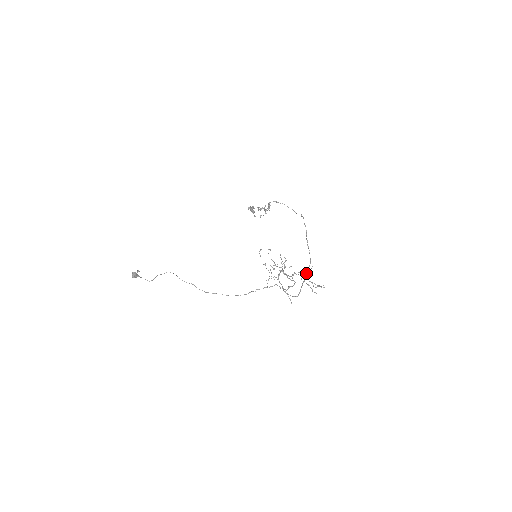
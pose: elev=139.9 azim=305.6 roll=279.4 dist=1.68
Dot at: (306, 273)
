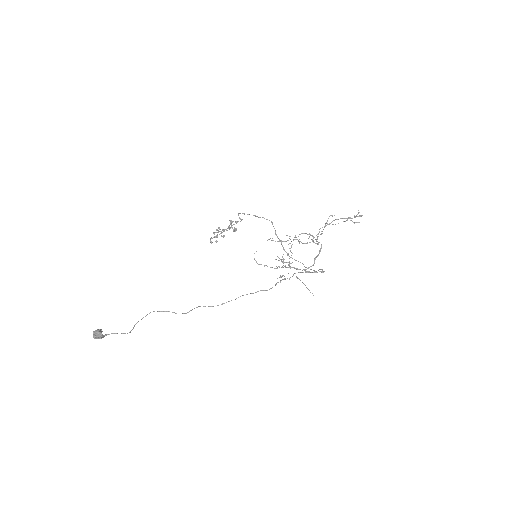
Dot at: occluded
